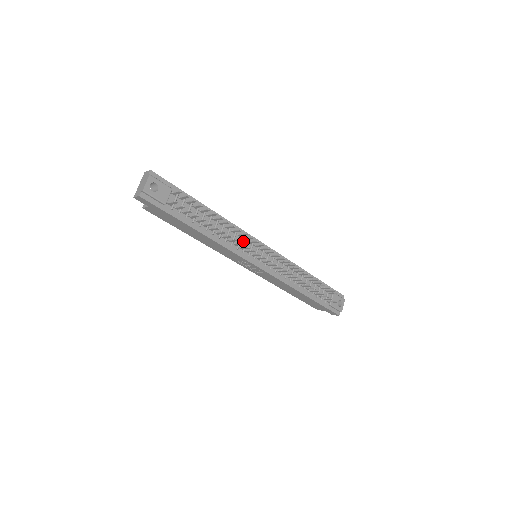
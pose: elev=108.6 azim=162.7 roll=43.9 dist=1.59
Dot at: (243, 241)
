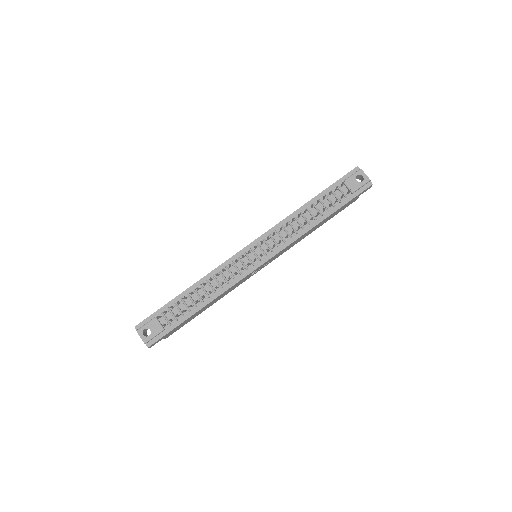
Dot at: (232, 268)
